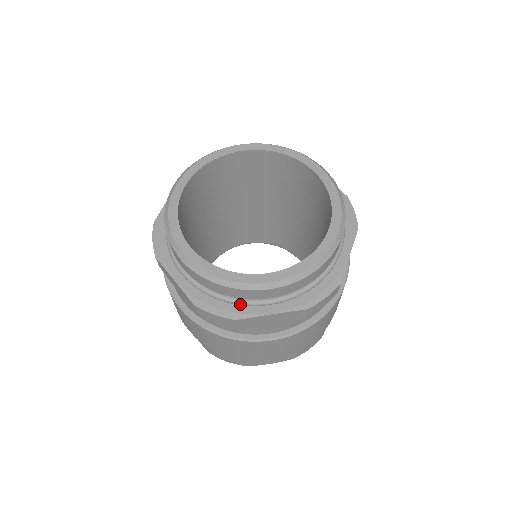
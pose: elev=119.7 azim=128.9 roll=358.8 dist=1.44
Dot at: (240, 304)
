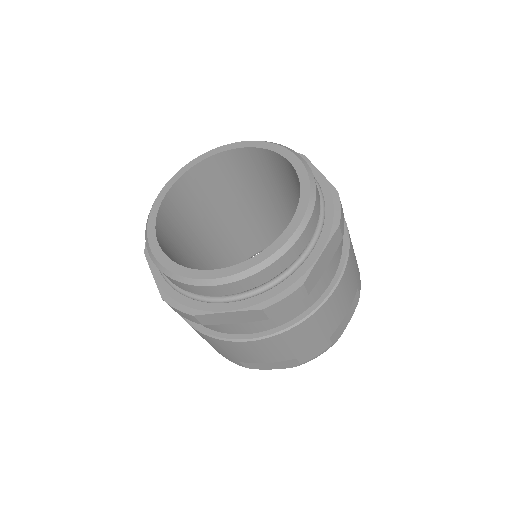
Dot at: (199, 300)
